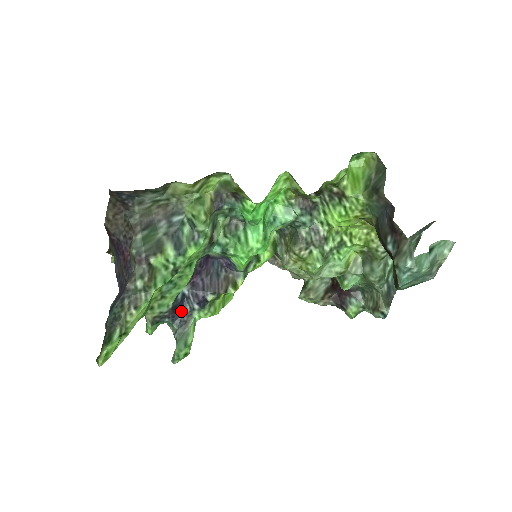
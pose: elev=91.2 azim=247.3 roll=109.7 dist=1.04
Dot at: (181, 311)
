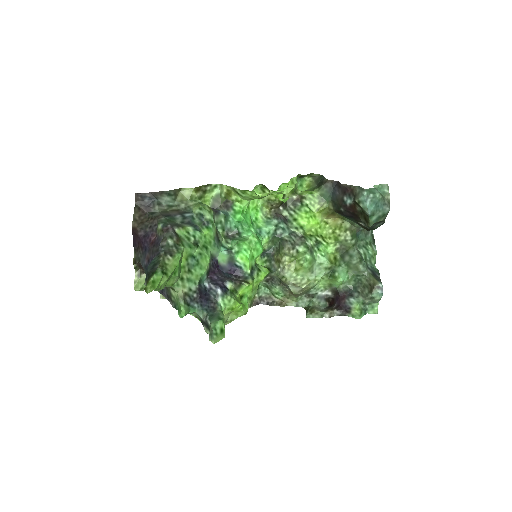
Dot at: (207, 299)
